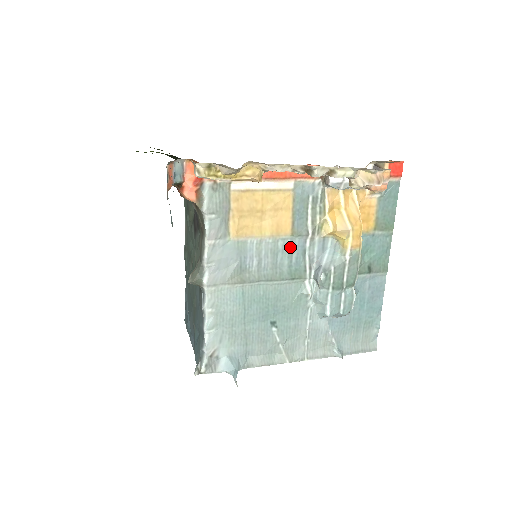
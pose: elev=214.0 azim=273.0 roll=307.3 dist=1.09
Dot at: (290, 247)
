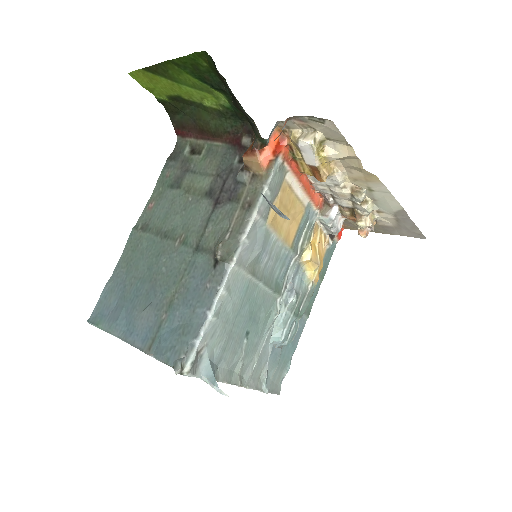
Dot at: (285, 259)
